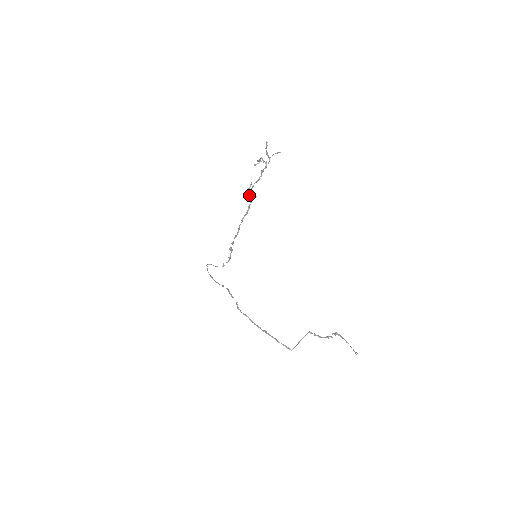
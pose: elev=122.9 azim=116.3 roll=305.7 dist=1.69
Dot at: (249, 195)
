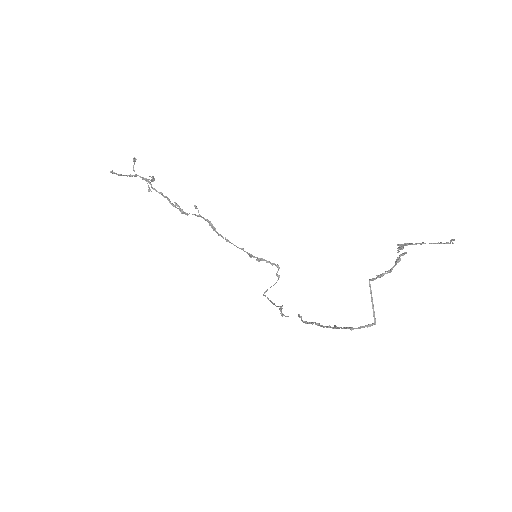
Dot at: (187, 214)
